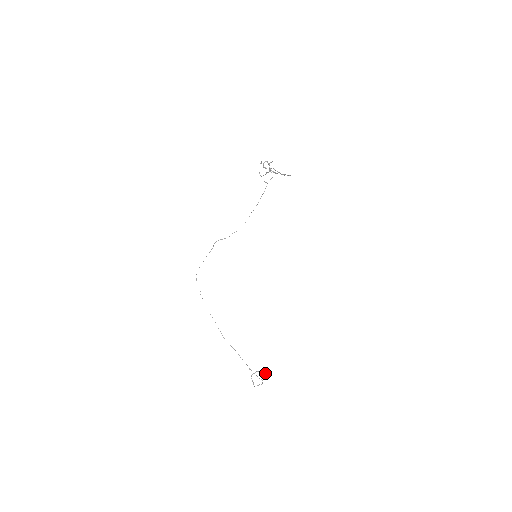
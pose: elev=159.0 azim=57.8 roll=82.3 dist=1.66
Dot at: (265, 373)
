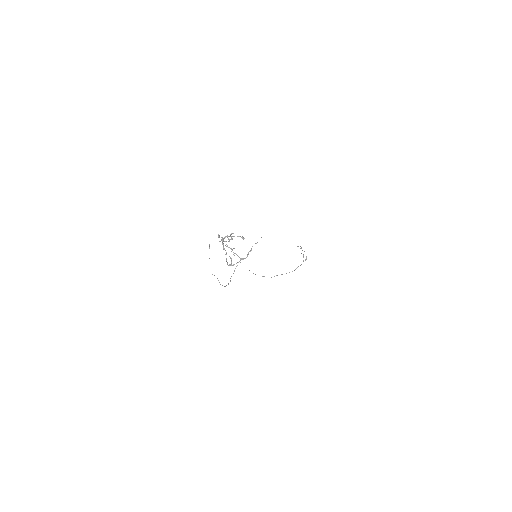
Dot at: occluded
